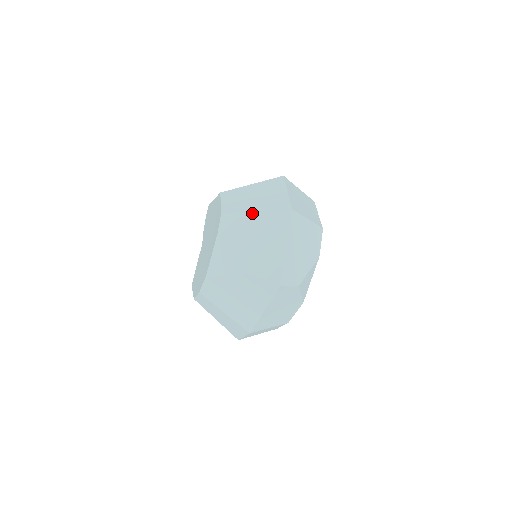
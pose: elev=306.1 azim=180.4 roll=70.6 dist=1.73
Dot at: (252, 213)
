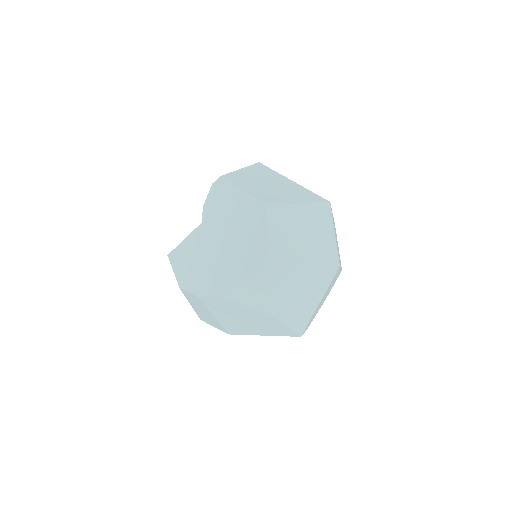
Dot at: (302, 258)
